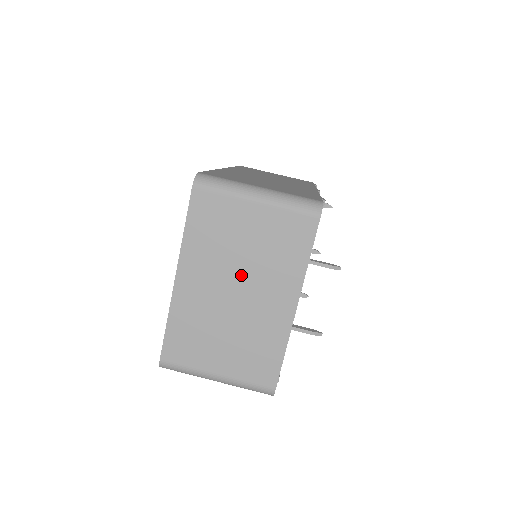
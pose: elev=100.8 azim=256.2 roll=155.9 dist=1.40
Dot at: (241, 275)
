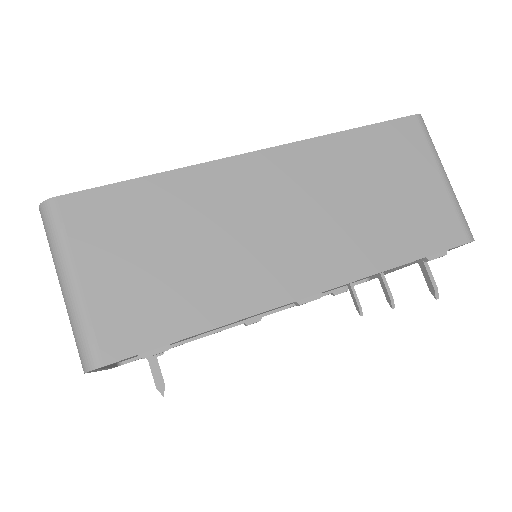
Dot at: occluded
